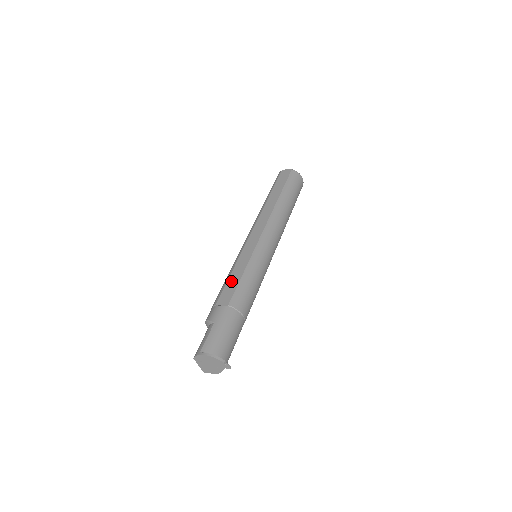
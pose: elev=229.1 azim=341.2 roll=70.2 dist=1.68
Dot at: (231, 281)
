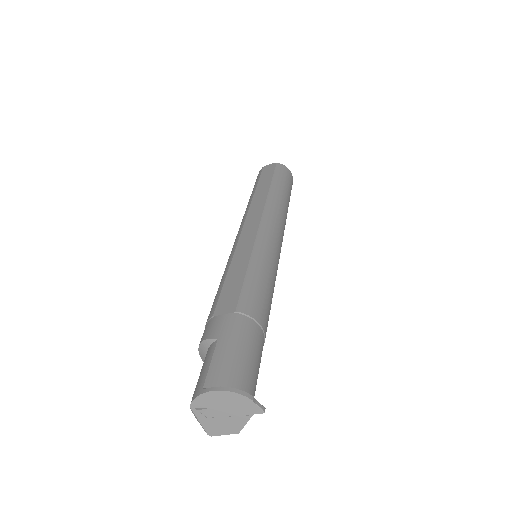
Dot at: (230, 282)
